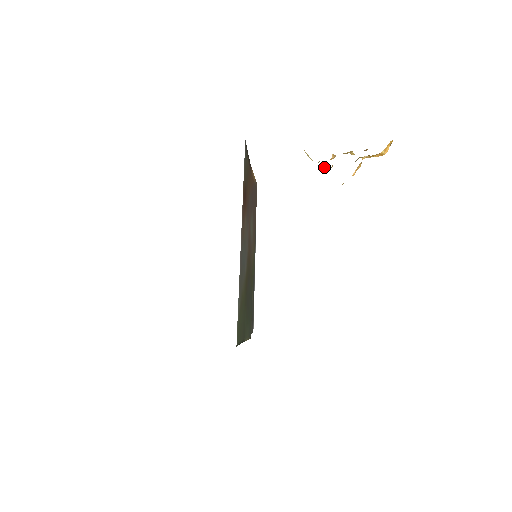
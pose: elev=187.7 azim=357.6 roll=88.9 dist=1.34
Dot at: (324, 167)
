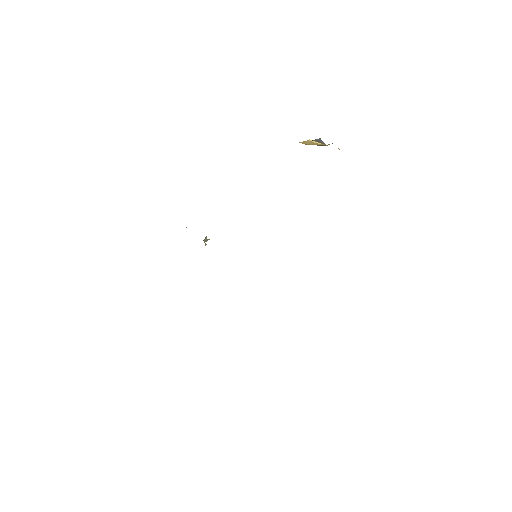
Dot at: occluded
